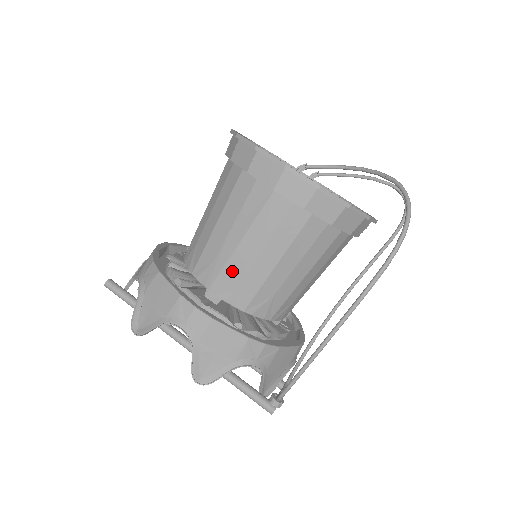
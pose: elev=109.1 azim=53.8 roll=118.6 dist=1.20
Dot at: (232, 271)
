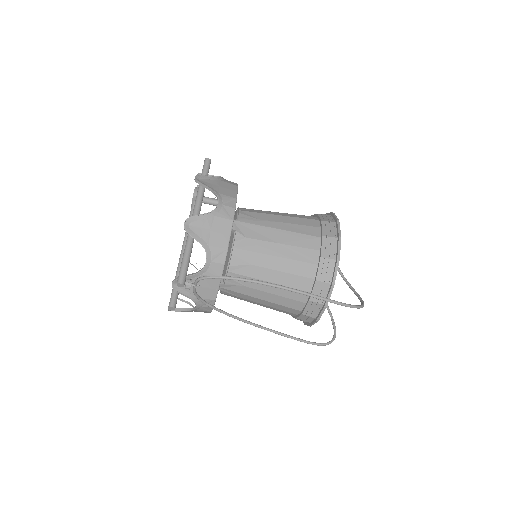
Dot at: (259, 231)
